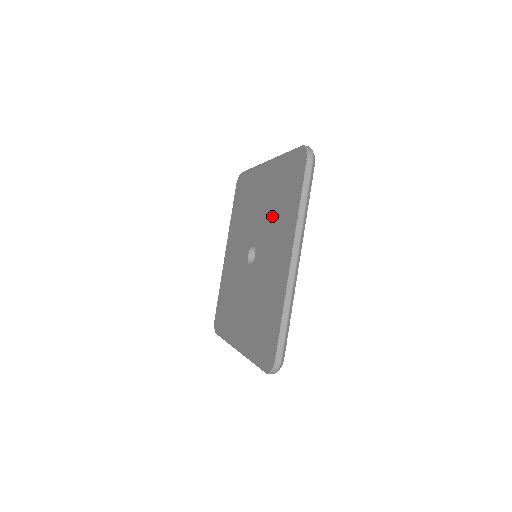
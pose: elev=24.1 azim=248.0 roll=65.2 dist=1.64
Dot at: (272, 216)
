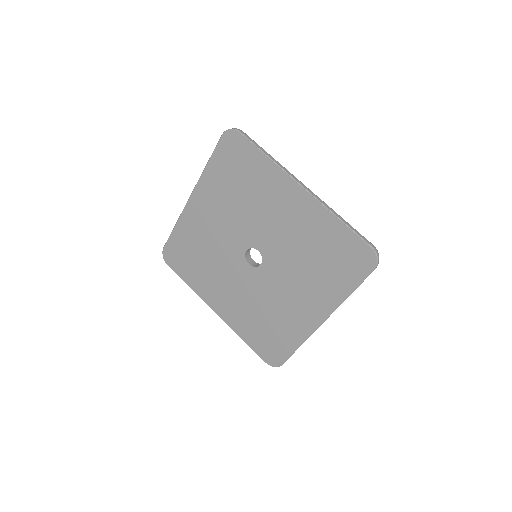
Dot at: (302, 260)
